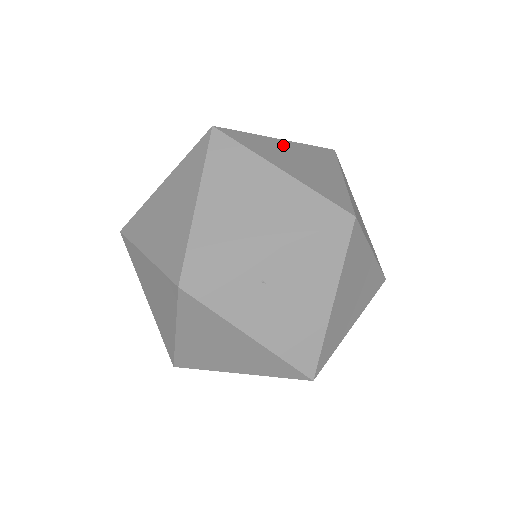
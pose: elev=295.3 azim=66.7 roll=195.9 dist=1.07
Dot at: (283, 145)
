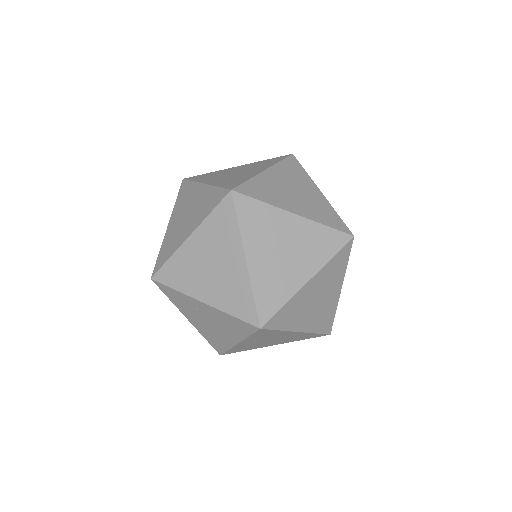
Dot at: (288, 224)
